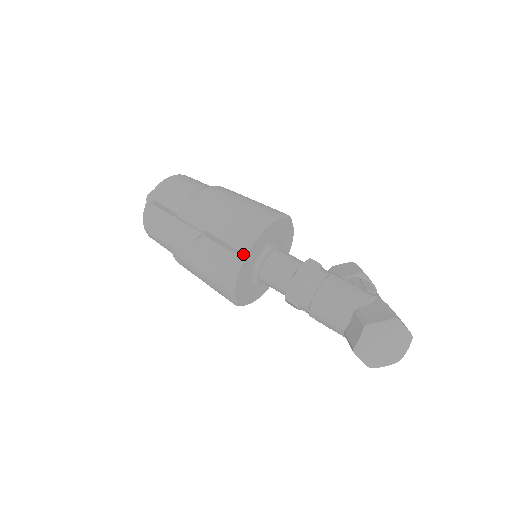
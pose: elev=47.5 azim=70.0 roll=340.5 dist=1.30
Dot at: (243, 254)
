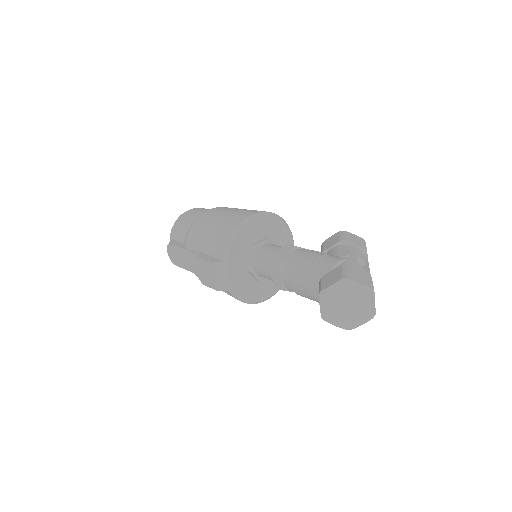
Dot at: (224, 262)
